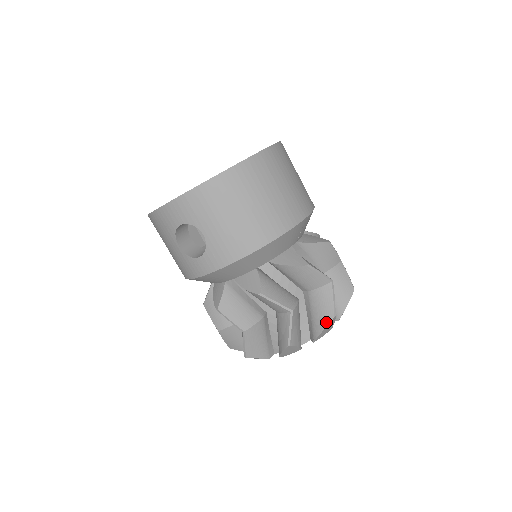
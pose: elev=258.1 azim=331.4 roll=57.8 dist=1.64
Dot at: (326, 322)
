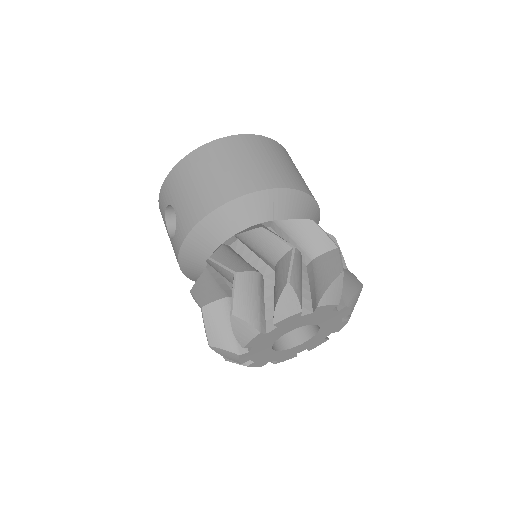
Dot at: (280, 292)
